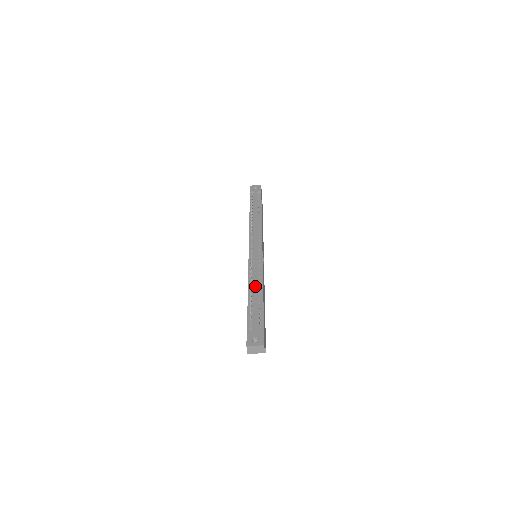
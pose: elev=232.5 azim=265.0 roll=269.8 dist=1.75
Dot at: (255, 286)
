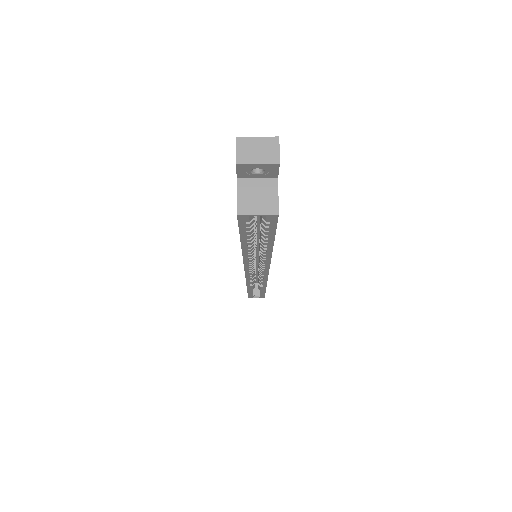
Dot at: occluded
